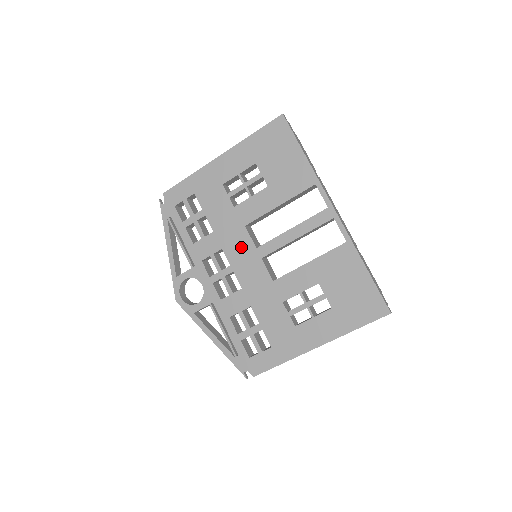
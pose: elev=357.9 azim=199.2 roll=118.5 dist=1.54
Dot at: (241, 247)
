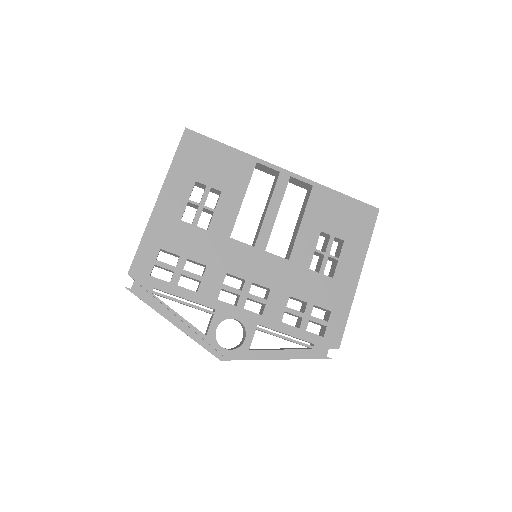
Dot at: (241, 257)
